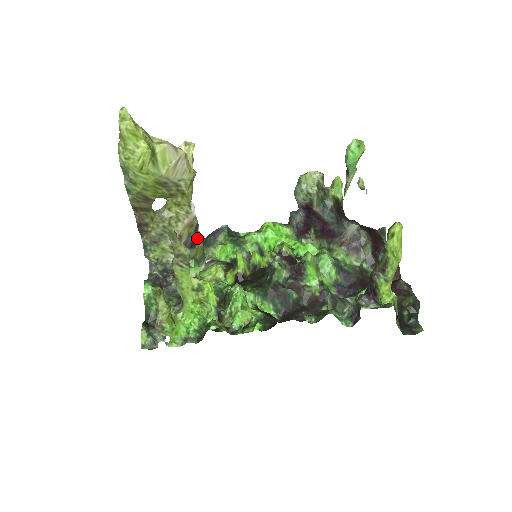
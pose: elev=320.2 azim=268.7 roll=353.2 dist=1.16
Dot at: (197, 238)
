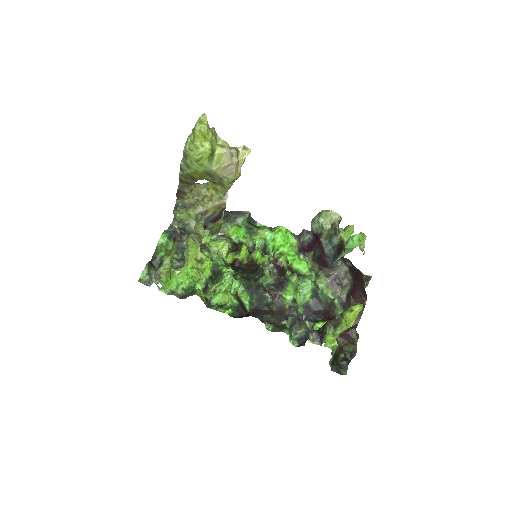
Dot at: (219, 217)
